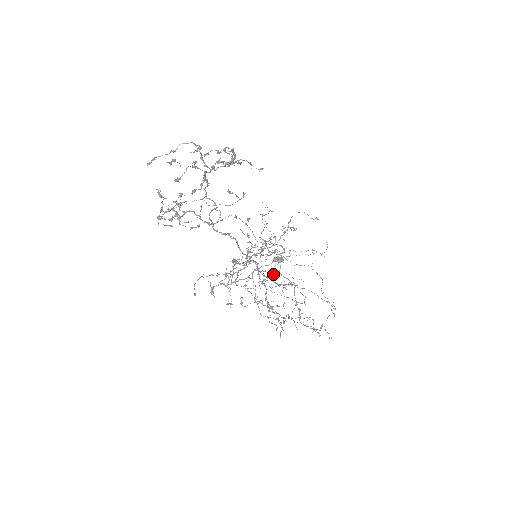
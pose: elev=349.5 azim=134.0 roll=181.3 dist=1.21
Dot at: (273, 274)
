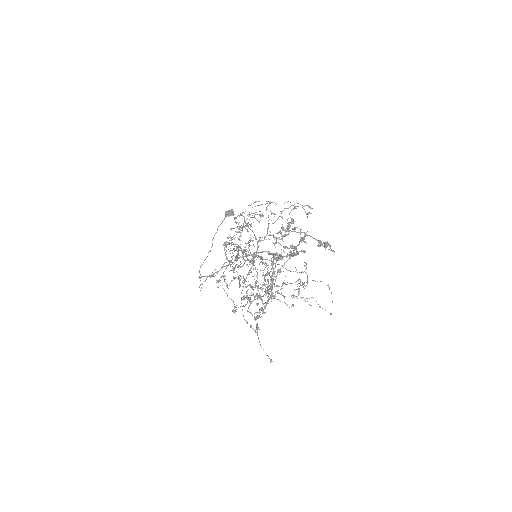
Dot at: occluded
